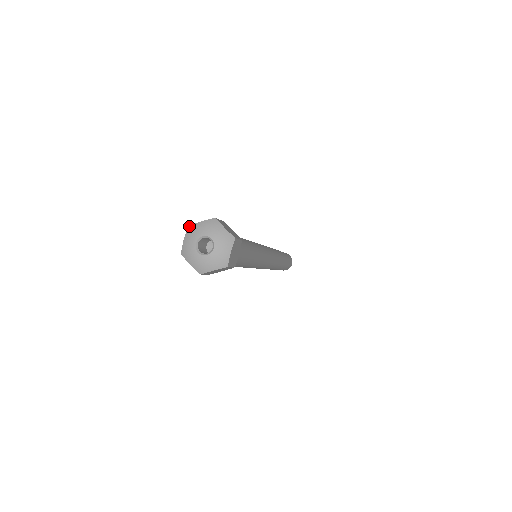
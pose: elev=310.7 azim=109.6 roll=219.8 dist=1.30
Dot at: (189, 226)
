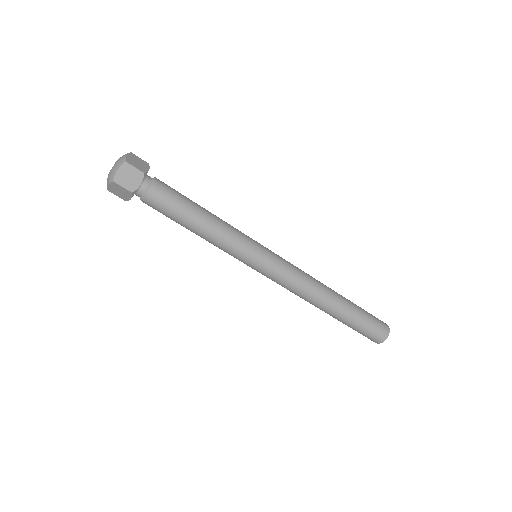
Dot at: occluded
